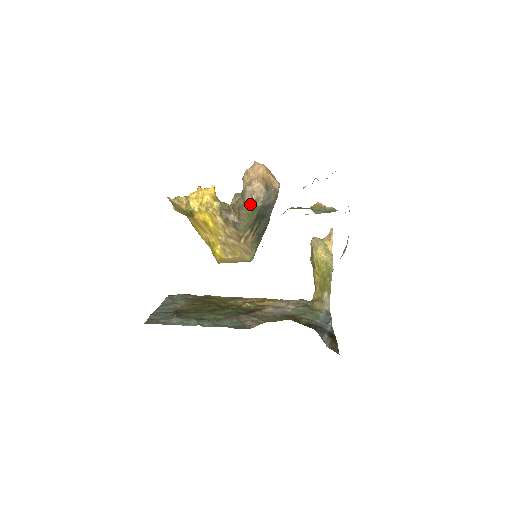
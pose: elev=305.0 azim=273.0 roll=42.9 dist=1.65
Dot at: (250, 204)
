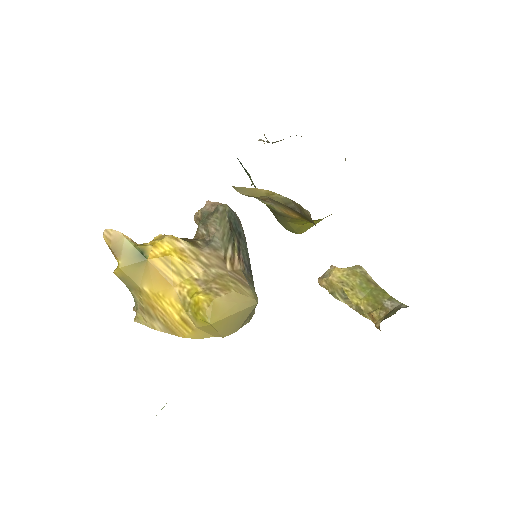
Dot at: (214, 209)
